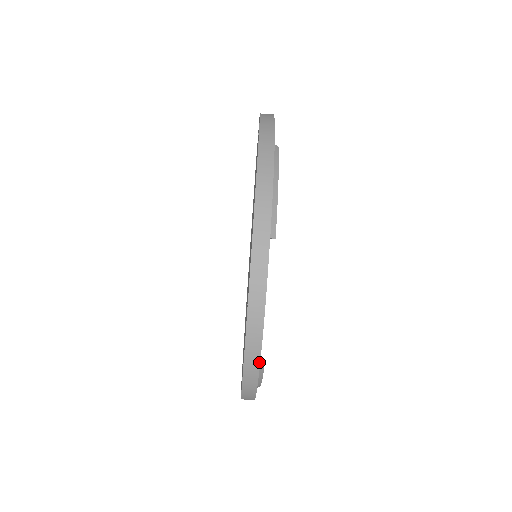
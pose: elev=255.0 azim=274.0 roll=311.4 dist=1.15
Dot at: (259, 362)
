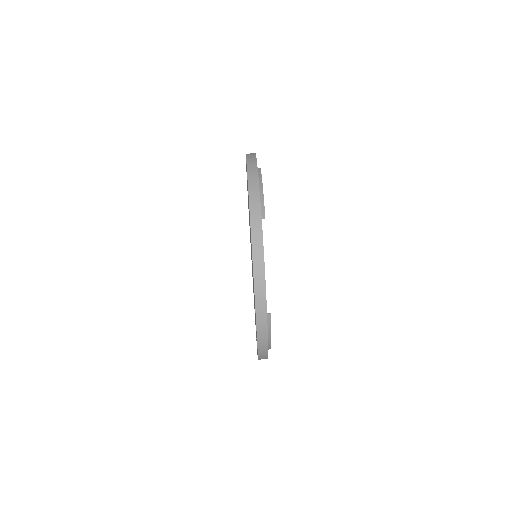
Dot at: (266, 305)
